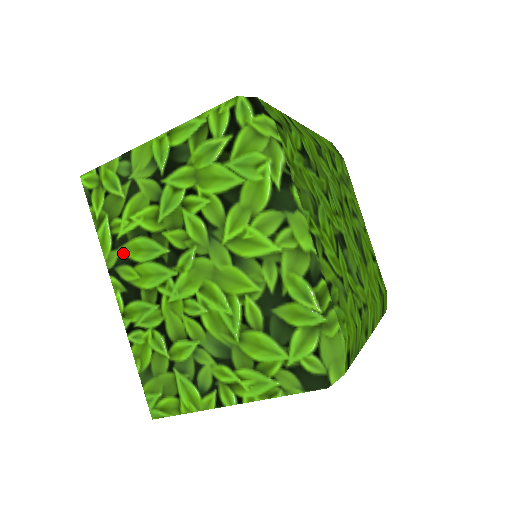
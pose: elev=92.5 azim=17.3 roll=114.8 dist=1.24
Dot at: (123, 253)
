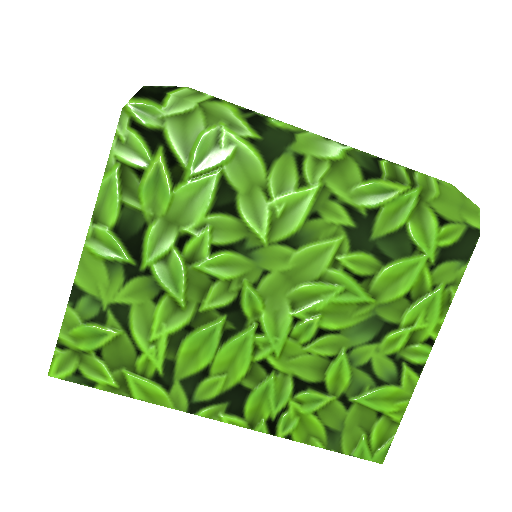
Dot at: (183, 378)
